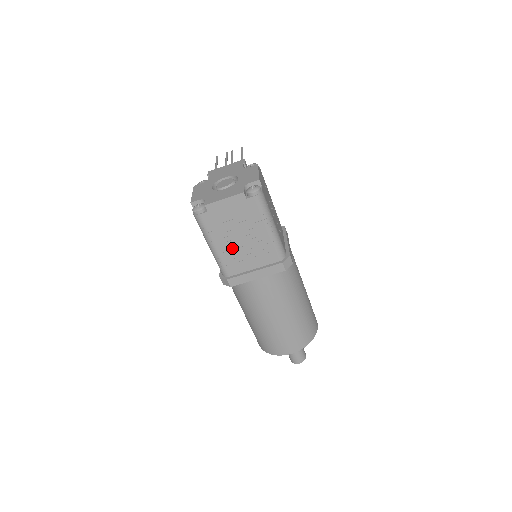
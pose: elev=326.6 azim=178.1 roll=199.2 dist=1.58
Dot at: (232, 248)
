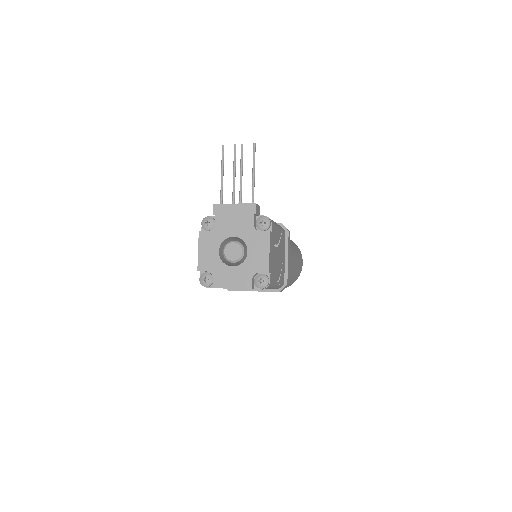
Dot at: occluded
